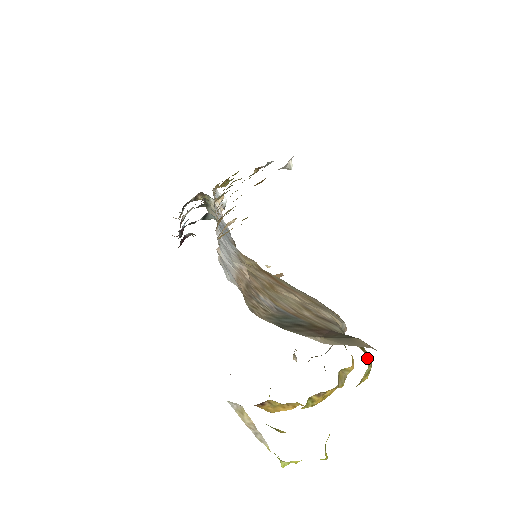
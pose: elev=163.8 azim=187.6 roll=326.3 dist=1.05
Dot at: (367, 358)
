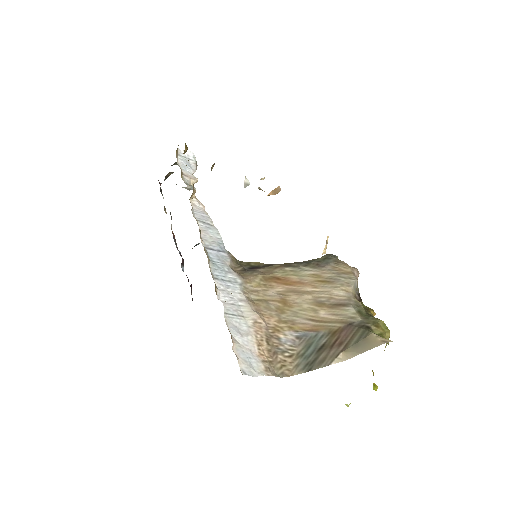
Dot at: (384, 332)
